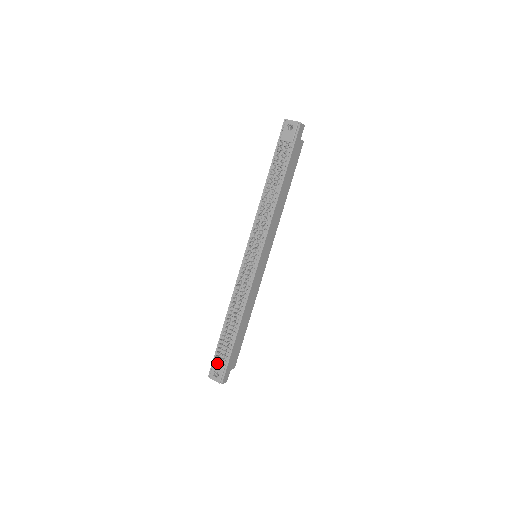
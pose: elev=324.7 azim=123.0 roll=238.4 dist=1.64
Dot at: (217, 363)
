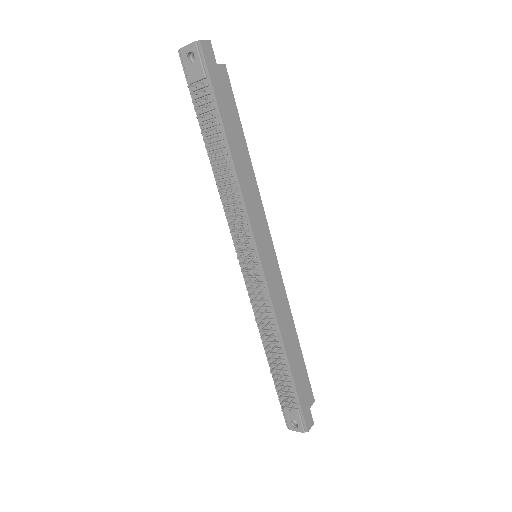
Dot at: (287, 410)
